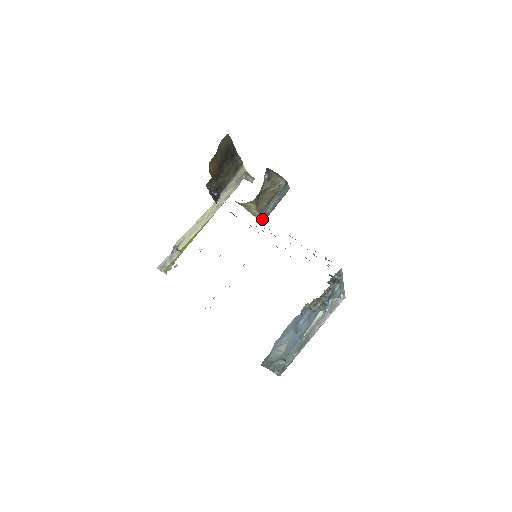
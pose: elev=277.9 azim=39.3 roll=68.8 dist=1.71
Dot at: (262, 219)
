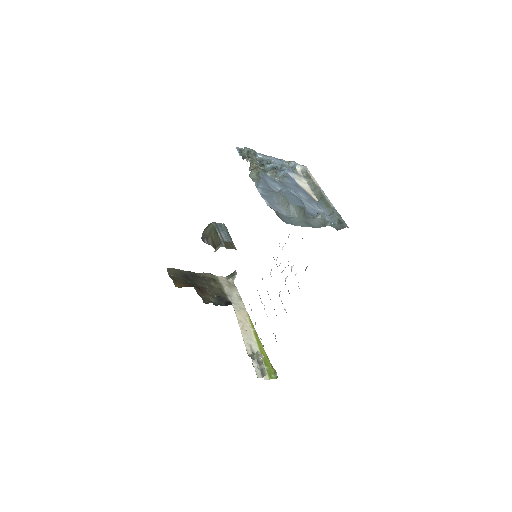
Dot at: (229, 246)
